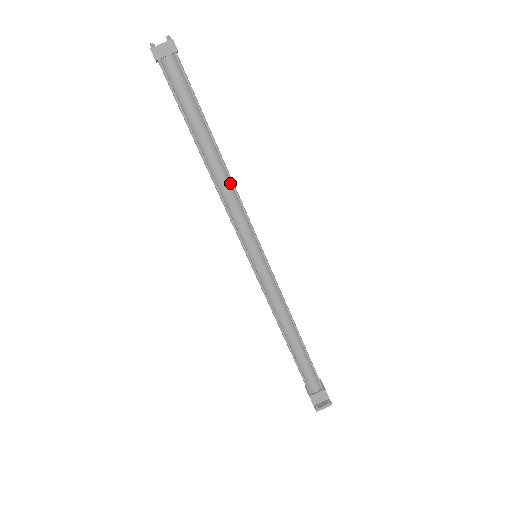
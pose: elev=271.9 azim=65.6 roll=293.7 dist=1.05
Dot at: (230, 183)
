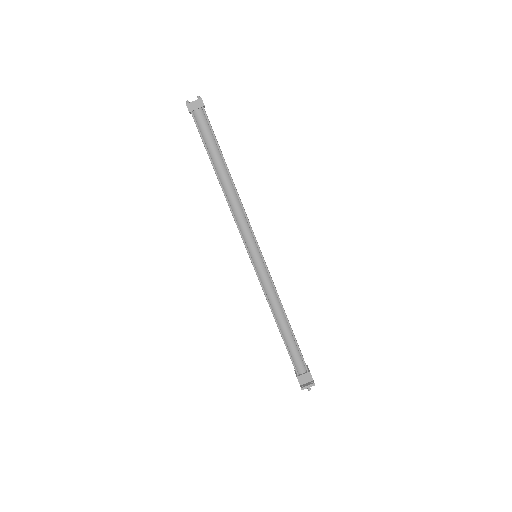
Dot at: (238, 199)
